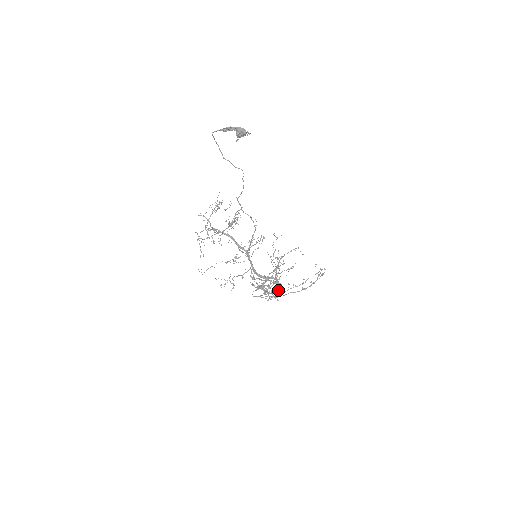
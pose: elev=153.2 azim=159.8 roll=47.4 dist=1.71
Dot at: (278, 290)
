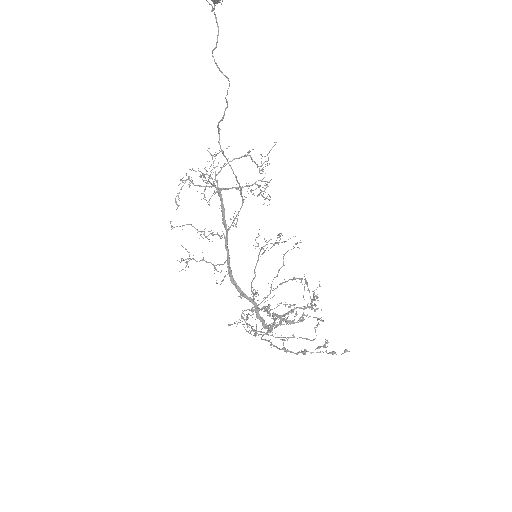
Dot at: occluded
